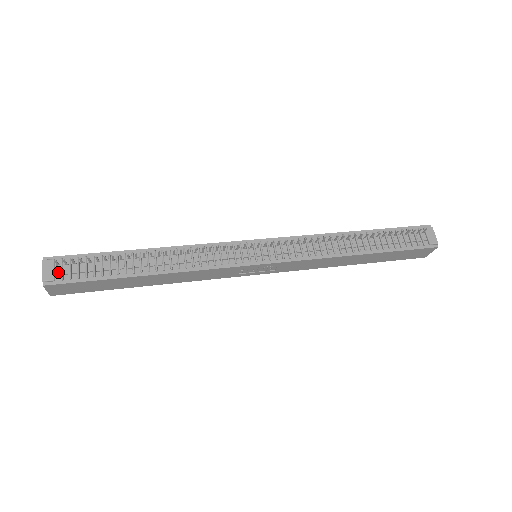
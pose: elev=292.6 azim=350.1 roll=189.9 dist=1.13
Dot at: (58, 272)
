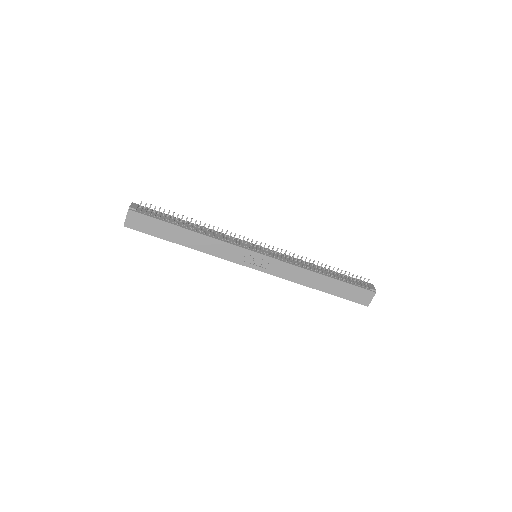
Dot at: (139, 209)
